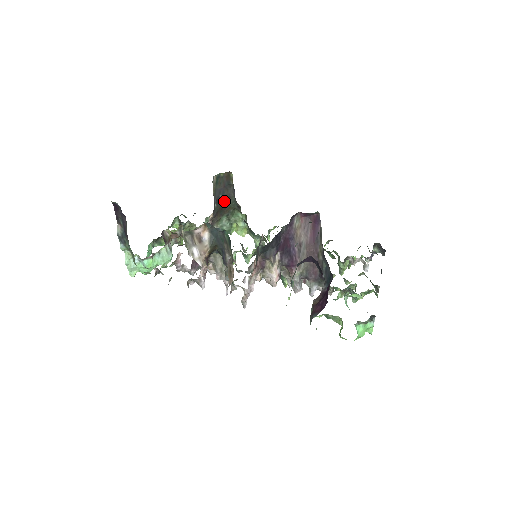
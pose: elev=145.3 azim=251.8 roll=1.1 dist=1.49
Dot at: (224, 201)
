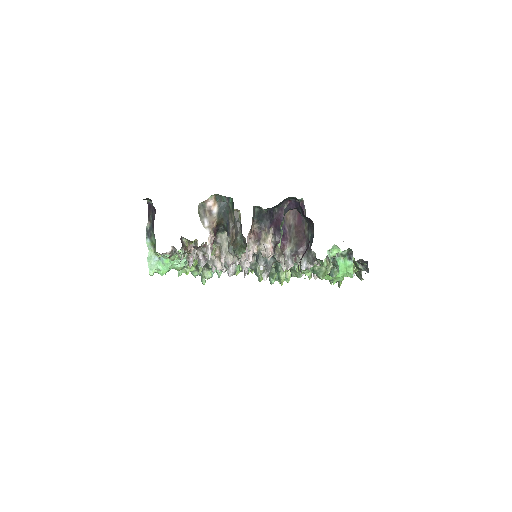
Dot at: occluded
